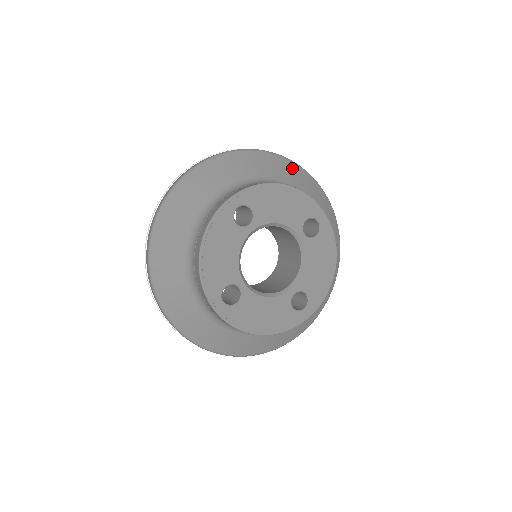
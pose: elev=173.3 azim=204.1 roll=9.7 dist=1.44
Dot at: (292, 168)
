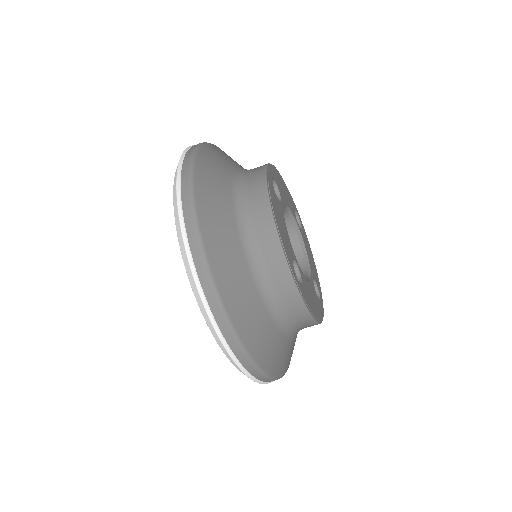
Dot at: occluded
